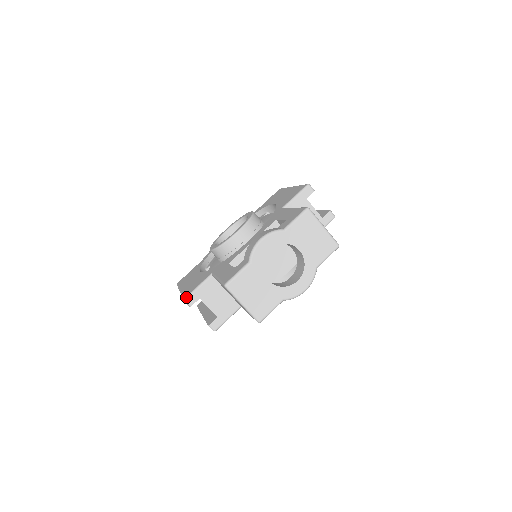
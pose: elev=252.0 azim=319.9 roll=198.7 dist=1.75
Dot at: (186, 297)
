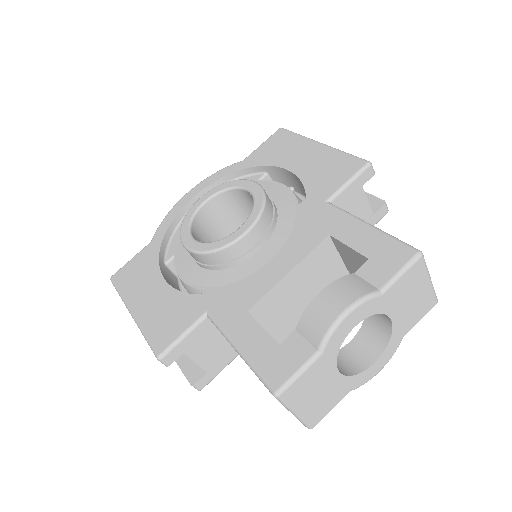
Dot at: (161, 354)
